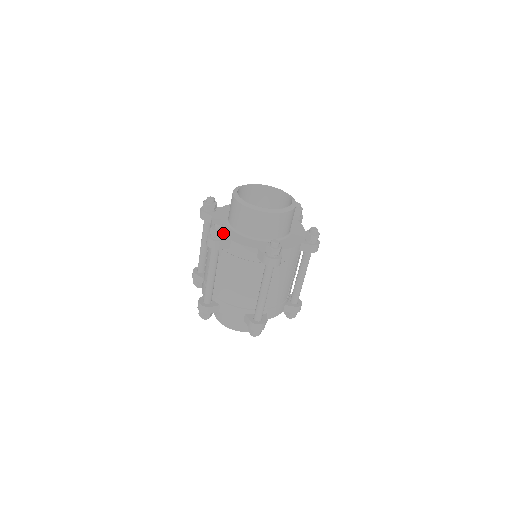
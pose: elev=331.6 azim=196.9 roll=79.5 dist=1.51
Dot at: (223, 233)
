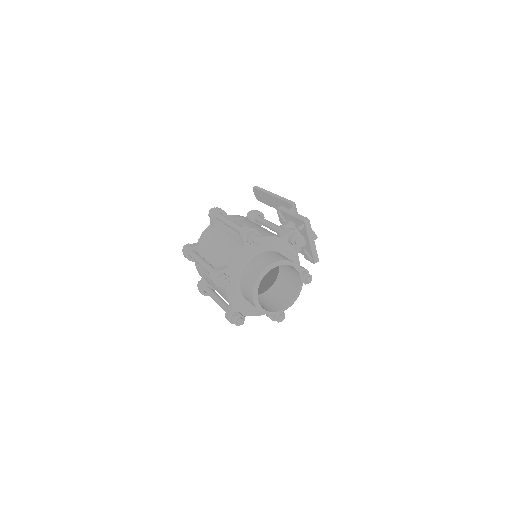
Dot at: (223, 287)
